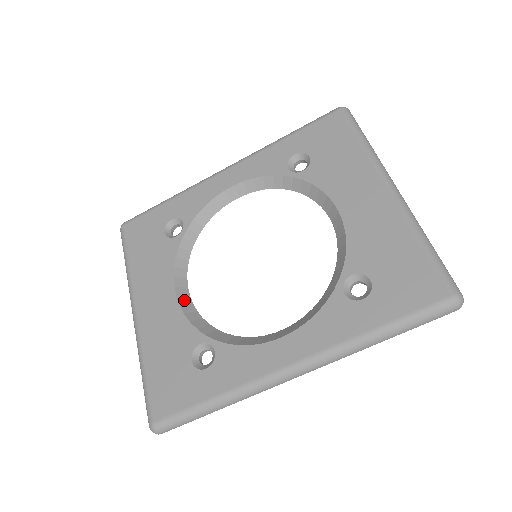
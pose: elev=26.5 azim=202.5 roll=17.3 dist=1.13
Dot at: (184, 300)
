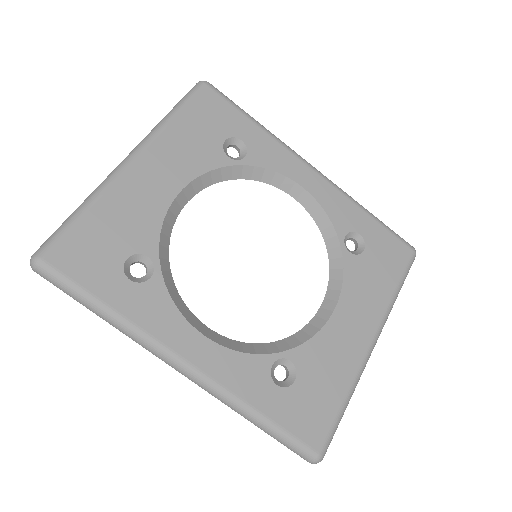
Dot at: (176, 208)
